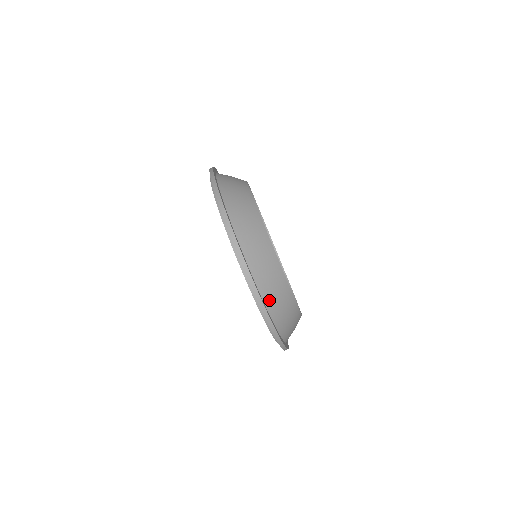
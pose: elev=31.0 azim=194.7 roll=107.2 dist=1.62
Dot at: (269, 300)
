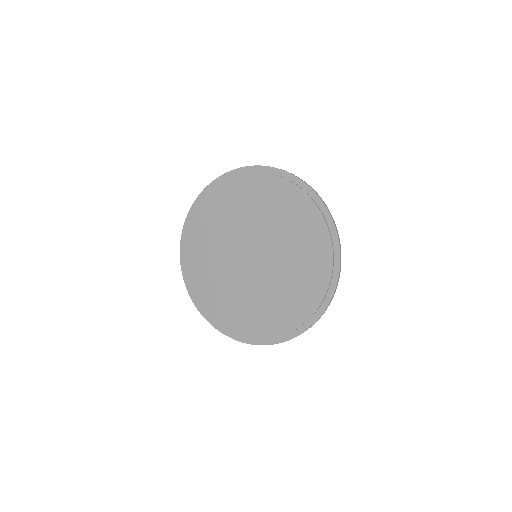
Dot at: occluded
